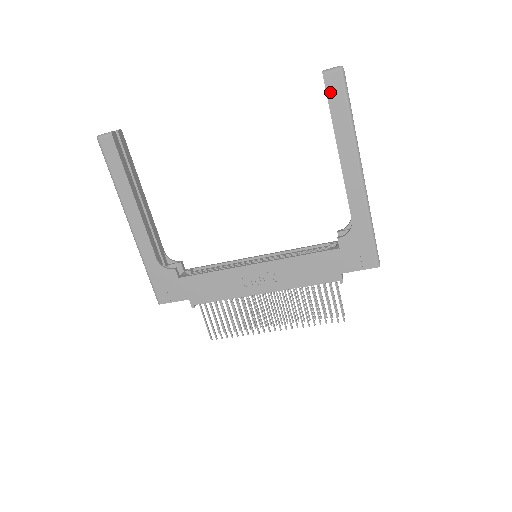
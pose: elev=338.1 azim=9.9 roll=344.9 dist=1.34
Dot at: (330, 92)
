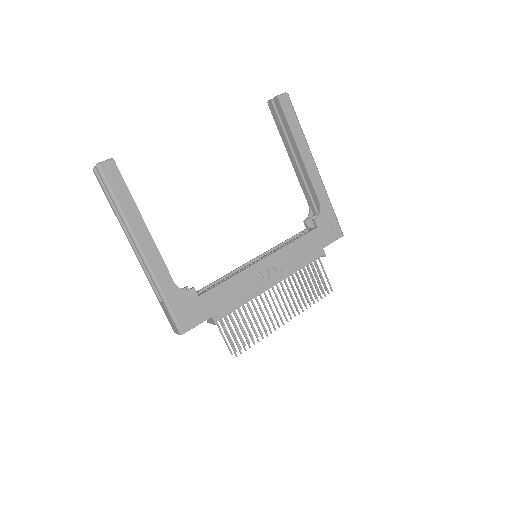
Dot at: (285, 110)
